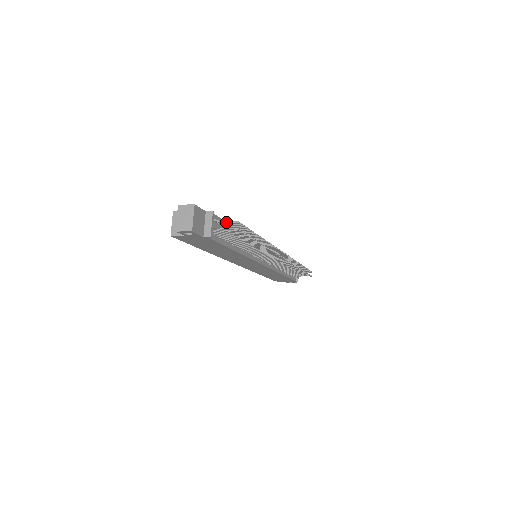
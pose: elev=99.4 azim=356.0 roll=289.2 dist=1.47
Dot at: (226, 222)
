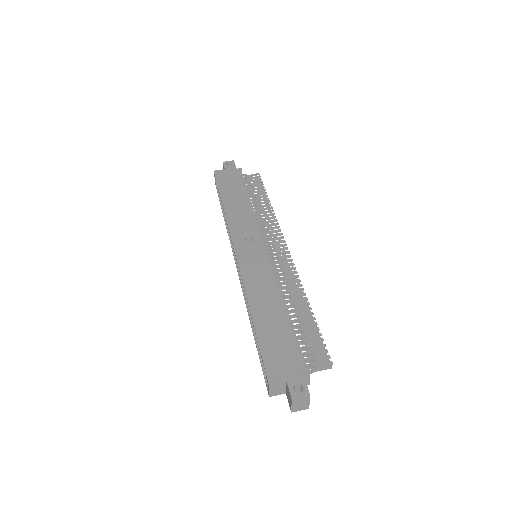
Dot at: (320, 367)
